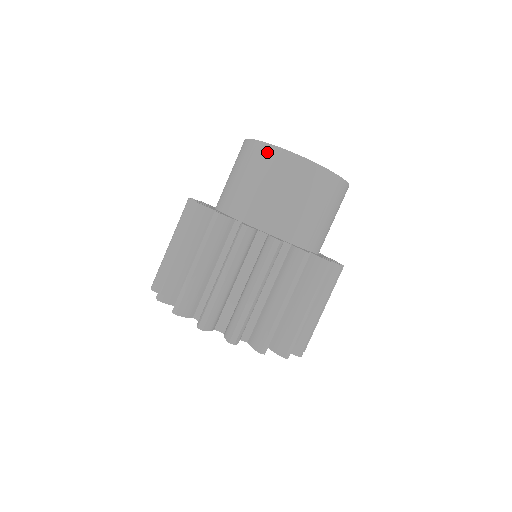
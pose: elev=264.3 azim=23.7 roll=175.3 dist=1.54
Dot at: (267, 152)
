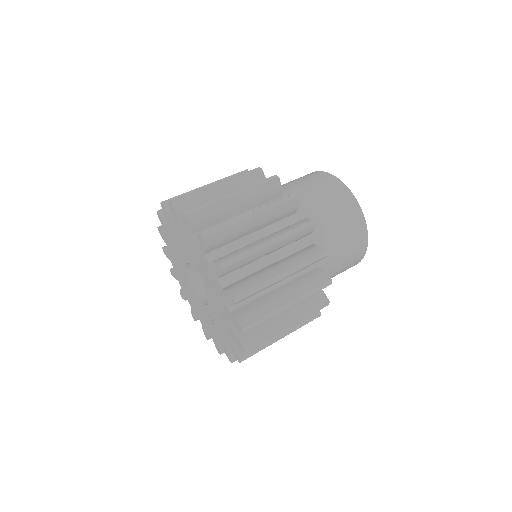
Dot at: (319, 174)
